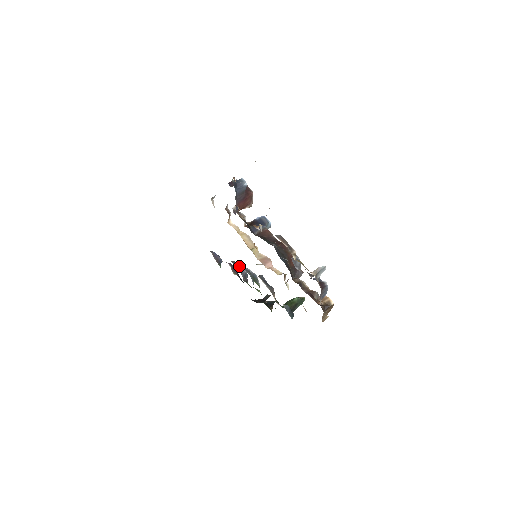
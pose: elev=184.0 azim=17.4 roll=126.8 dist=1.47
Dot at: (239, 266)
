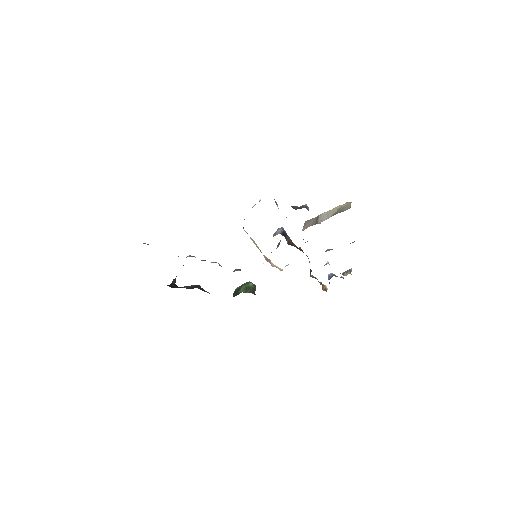
Dot at: occluded
